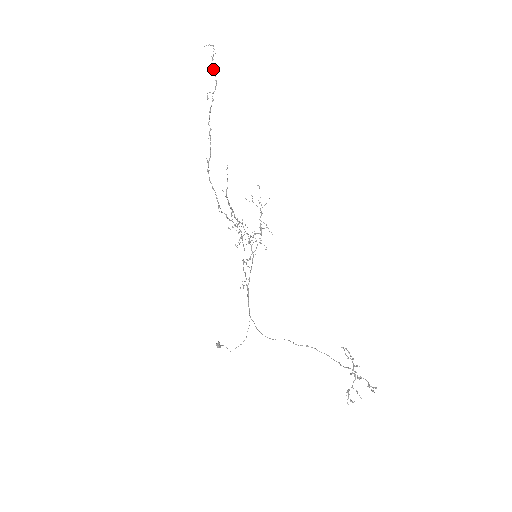
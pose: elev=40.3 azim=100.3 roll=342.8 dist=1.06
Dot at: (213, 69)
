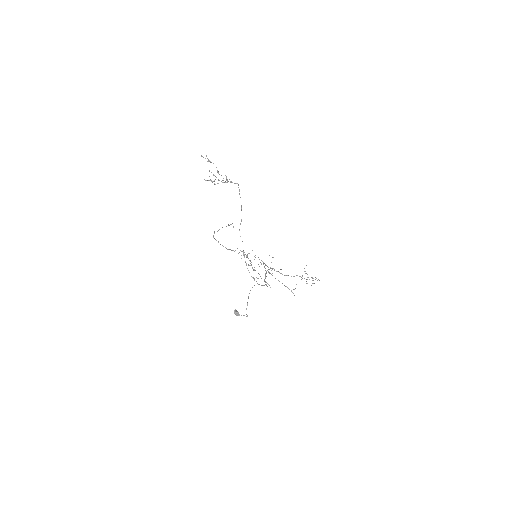
Dot at: (229, 225)
